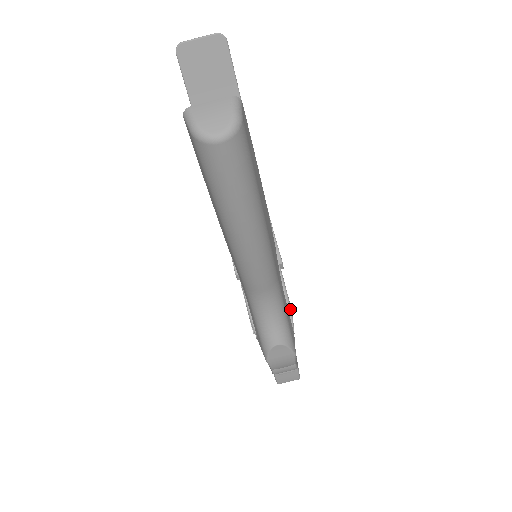
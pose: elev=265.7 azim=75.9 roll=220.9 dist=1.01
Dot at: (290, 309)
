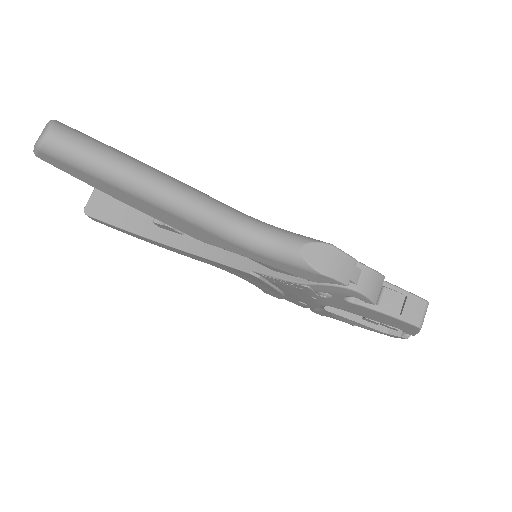
Dot at: occluded
